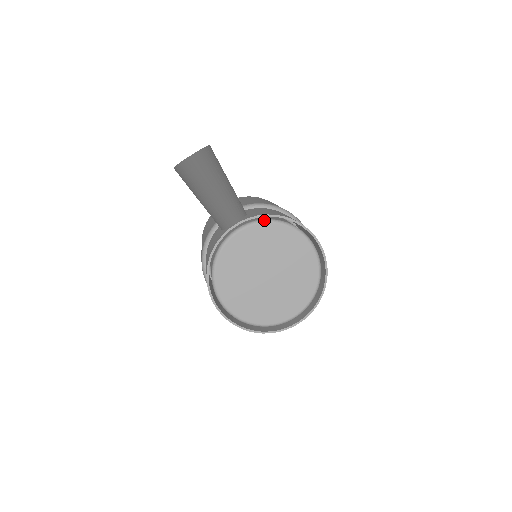
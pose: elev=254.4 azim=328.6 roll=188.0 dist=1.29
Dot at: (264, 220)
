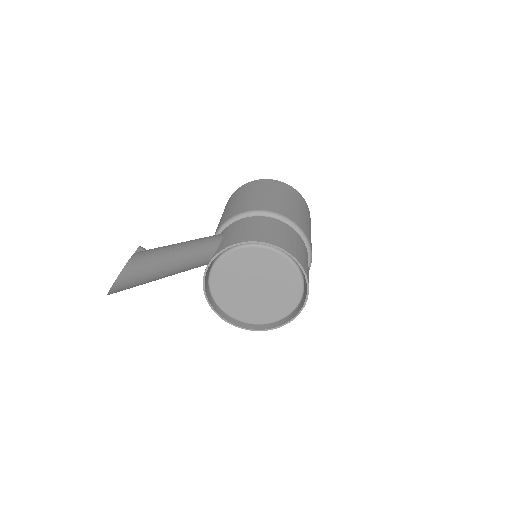
Dot at: (231, 249)
